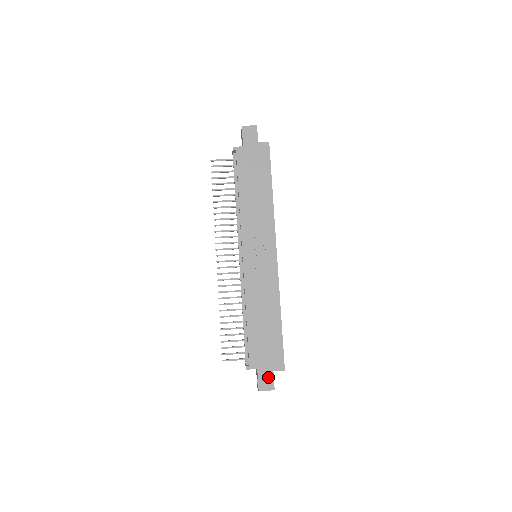
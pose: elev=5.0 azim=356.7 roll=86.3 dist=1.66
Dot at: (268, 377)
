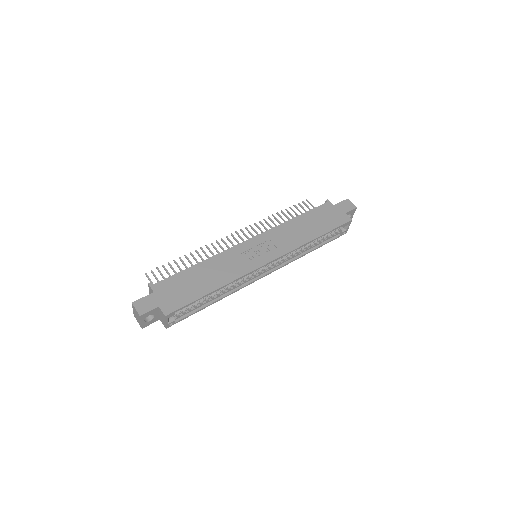
Dot at: (150, 304)
